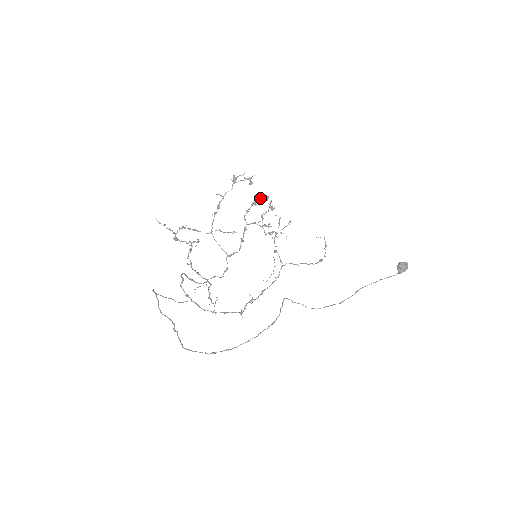
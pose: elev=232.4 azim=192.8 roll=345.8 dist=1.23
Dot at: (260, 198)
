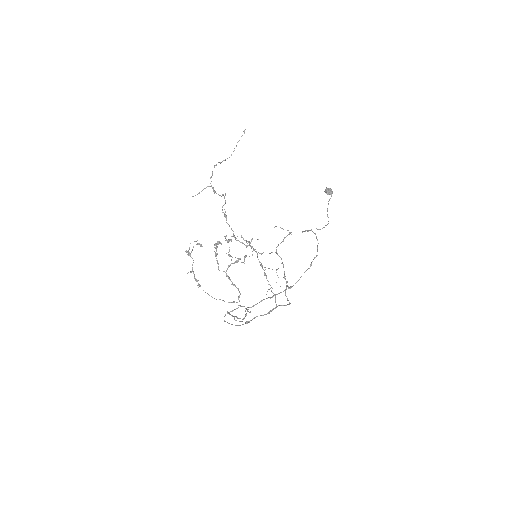
Dot at: (216, 245)
